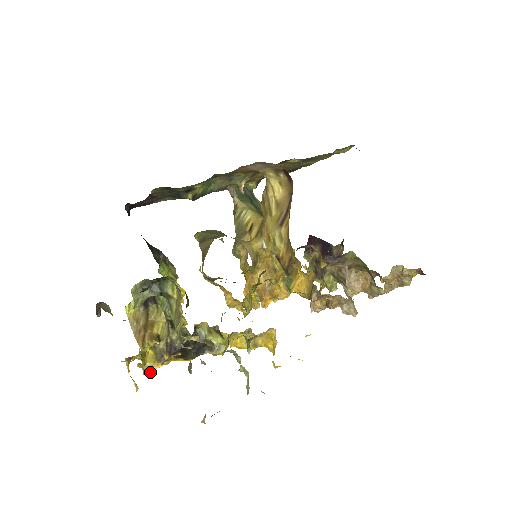
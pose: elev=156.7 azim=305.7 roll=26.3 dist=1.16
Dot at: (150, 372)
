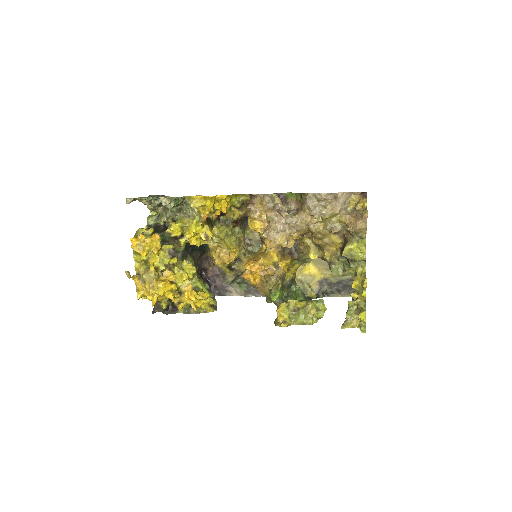
Dot at: (134, 238)
